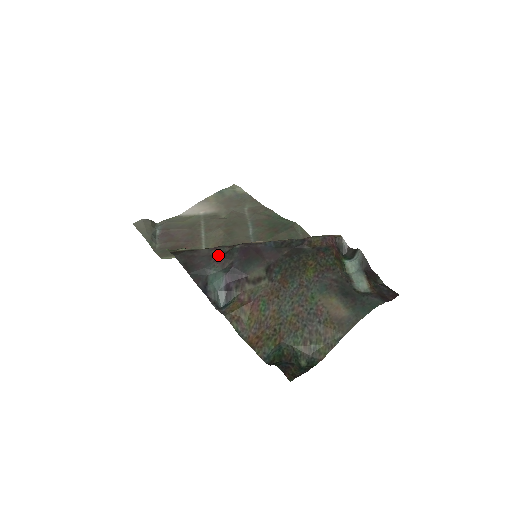
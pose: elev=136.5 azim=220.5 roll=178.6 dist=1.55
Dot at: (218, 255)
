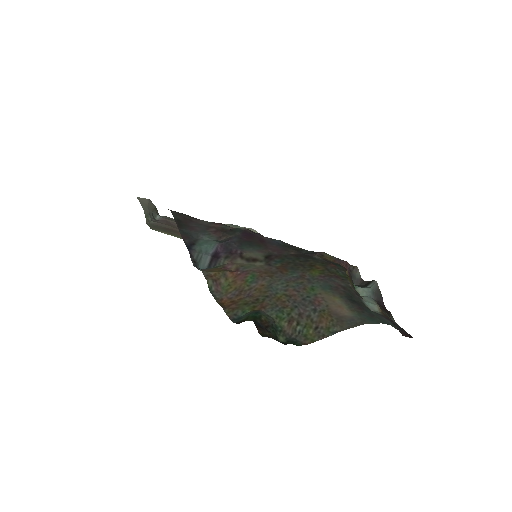
Dot at: (218, 228)
